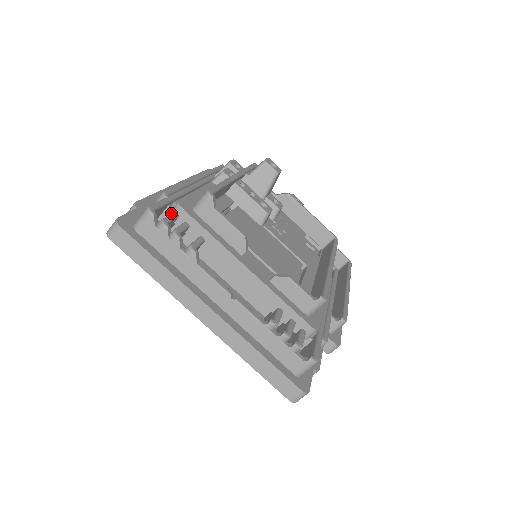
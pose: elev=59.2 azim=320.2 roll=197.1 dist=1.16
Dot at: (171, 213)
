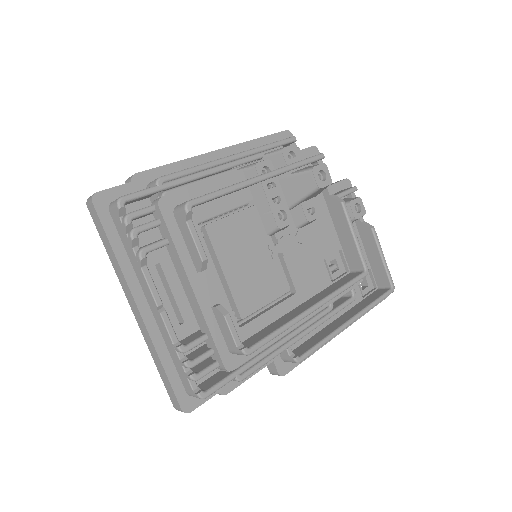
Dot at: (148, 206)
